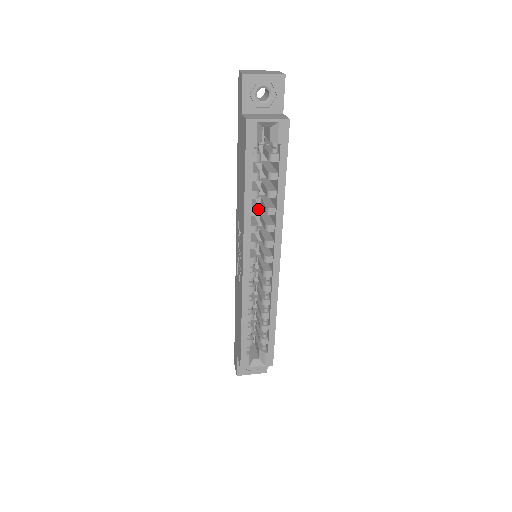
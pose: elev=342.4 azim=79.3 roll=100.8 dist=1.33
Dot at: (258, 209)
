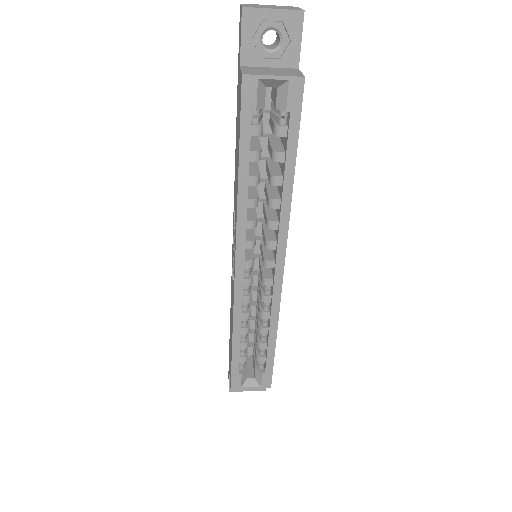
Dot at: (257, 199)
